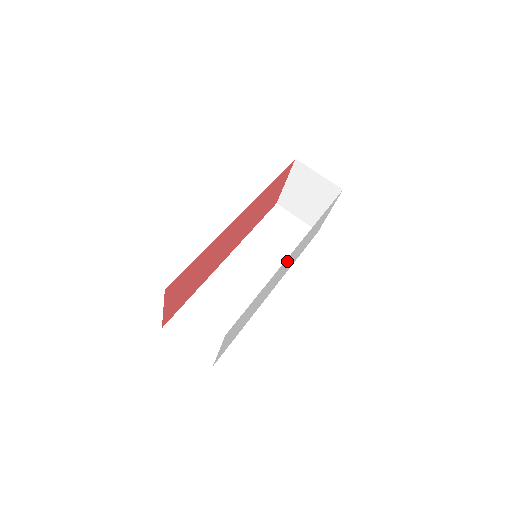
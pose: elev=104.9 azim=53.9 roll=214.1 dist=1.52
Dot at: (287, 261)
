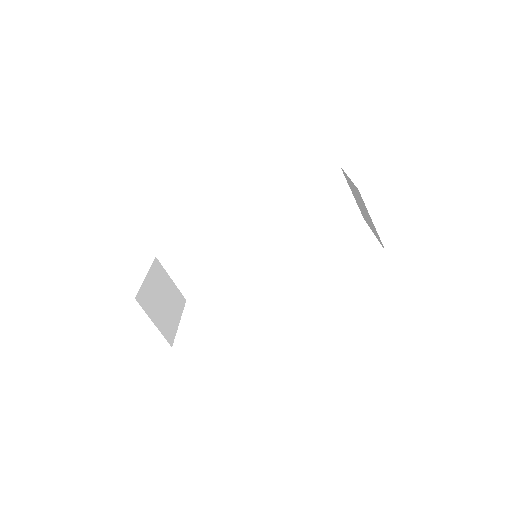
Dot at: occluded
